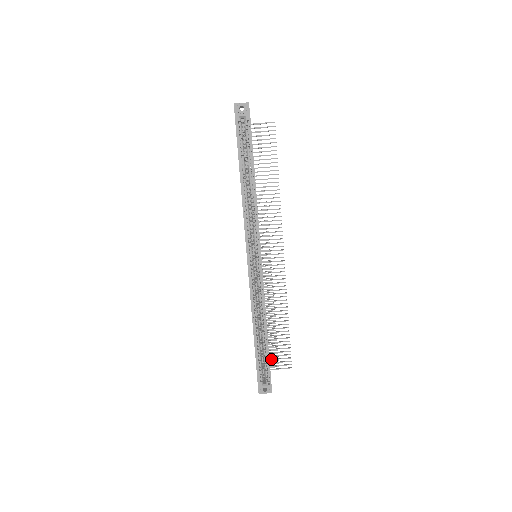
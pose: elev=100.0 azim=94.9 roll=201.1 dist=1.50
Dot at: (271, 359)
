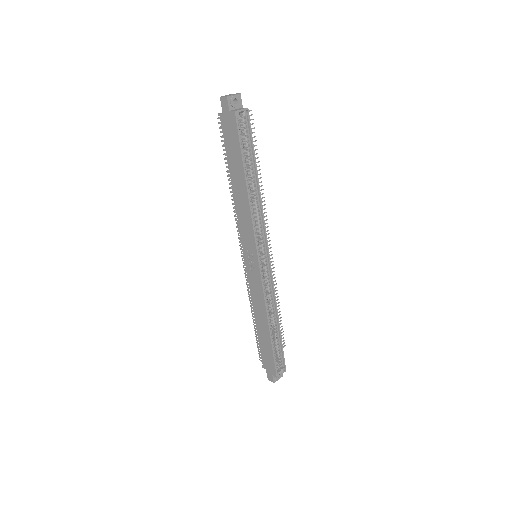
Dot at: occluded
